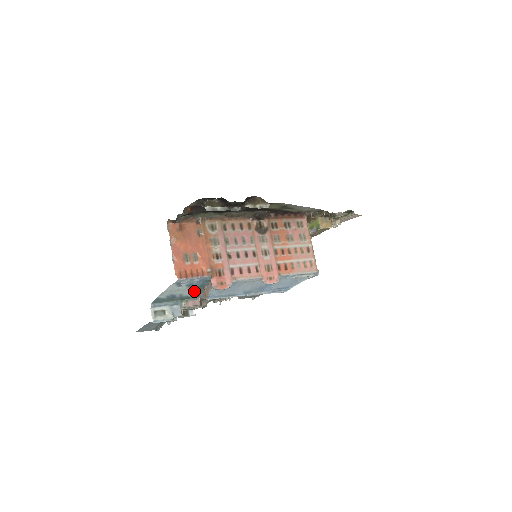
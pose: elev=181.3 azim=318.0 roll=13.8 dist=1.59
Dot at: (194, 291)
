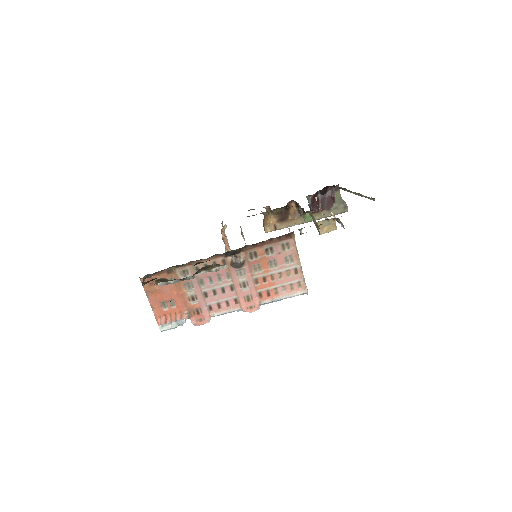
Dot at: occluded
